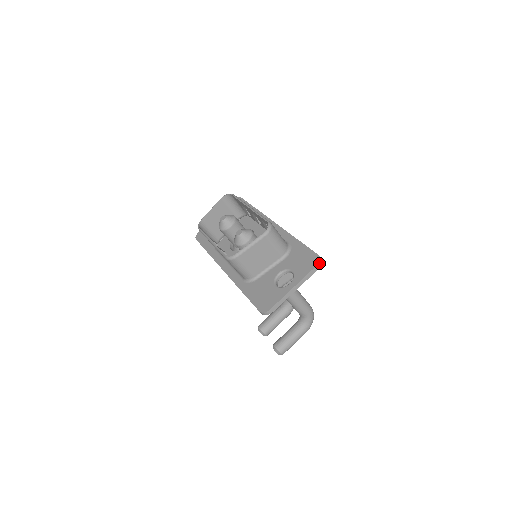
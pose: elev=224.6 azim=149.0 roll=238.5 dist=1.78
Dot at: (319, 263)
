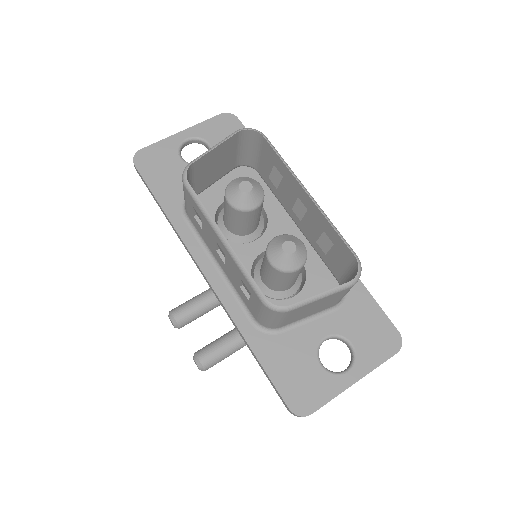
Dot at: occluded
